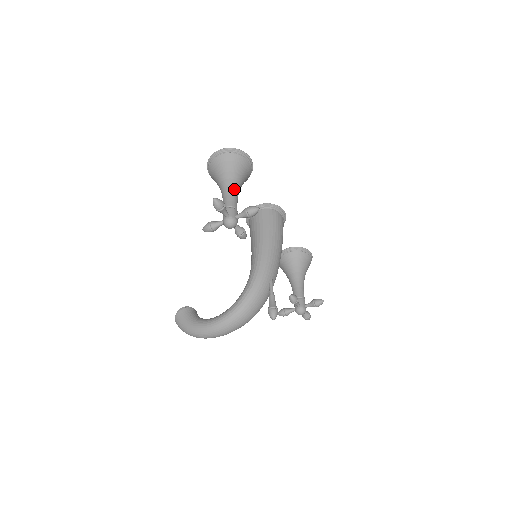
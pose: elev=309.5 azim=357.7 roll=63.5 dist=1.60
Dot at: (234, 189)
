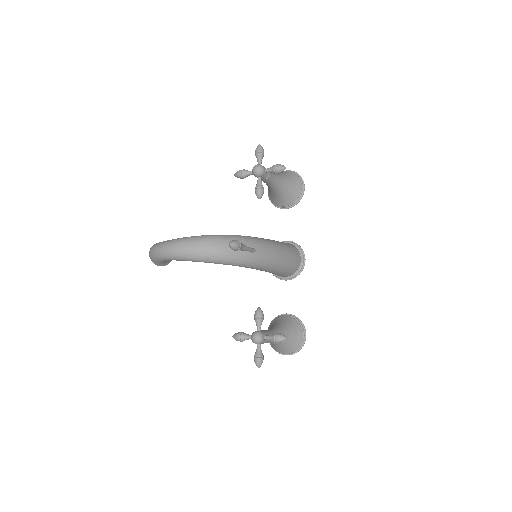
Dot at: (278, 176)
